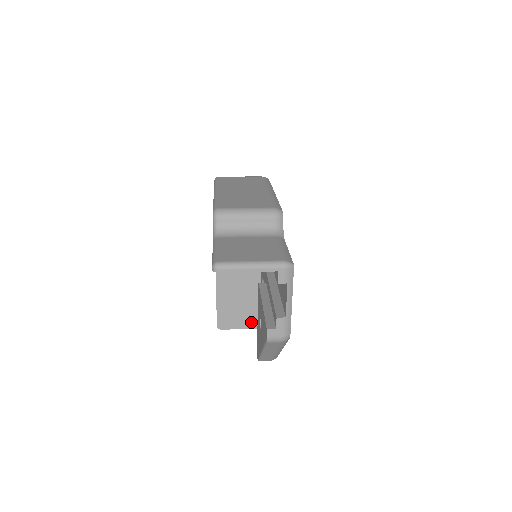
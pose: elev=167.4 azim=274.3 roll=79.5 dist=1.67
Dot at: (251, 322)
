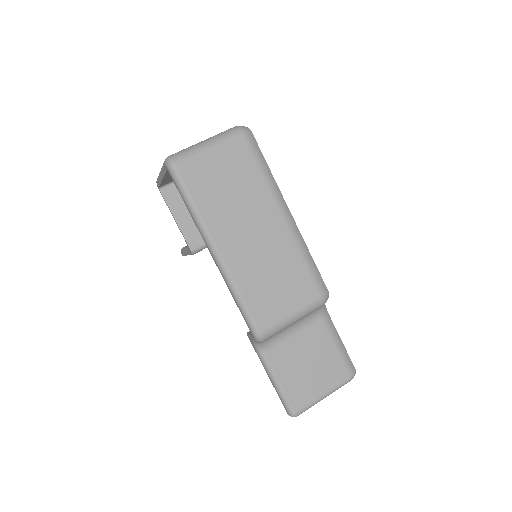
Dot at: occluded
